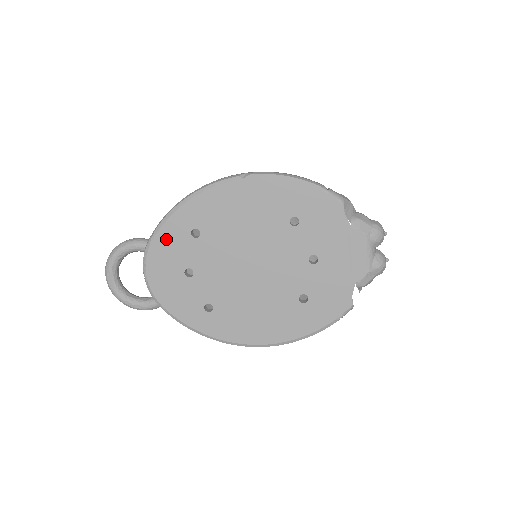
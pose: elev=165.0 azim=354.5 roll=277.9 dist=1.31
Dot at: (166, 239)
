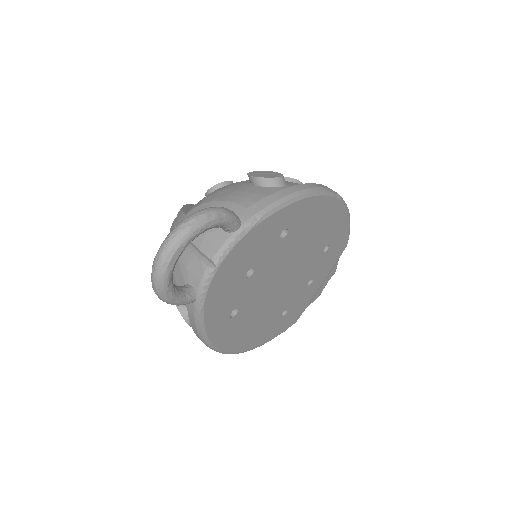
Dot at: (264, 230)
